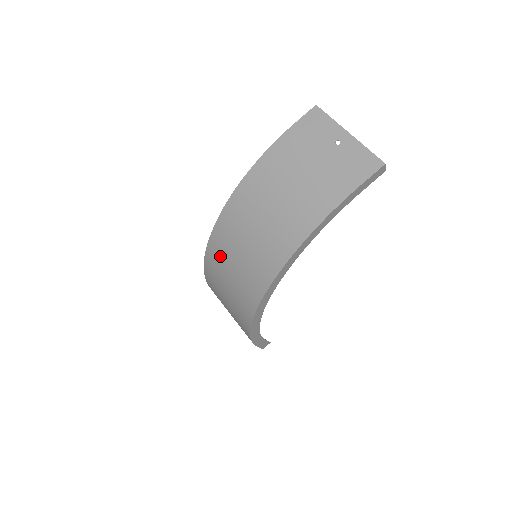
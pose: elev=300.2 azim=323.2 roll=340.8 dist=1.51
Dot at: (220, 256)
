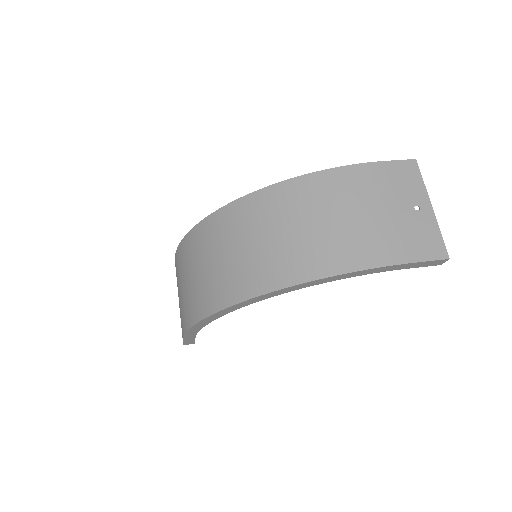
Dot at: (222, 231)
